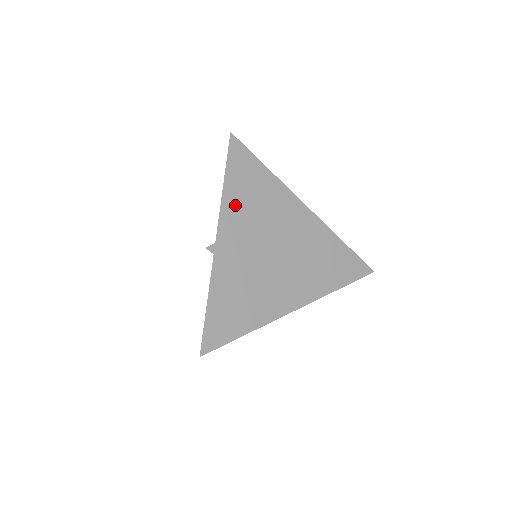
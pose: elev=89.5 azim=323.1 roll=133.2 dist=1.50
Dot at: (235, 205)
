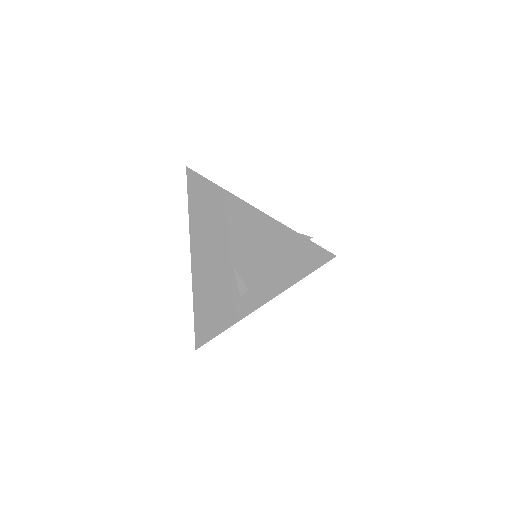
Dot at: occluded
